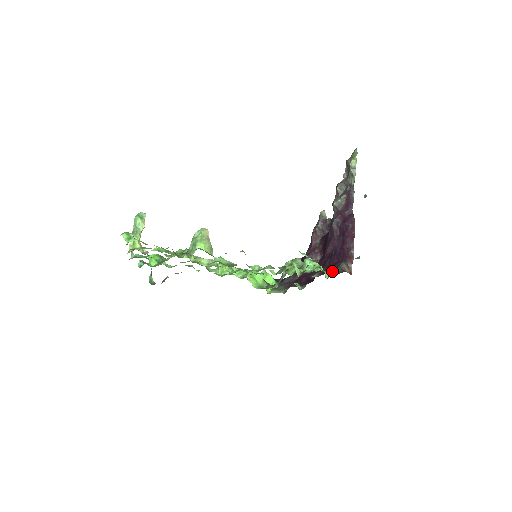
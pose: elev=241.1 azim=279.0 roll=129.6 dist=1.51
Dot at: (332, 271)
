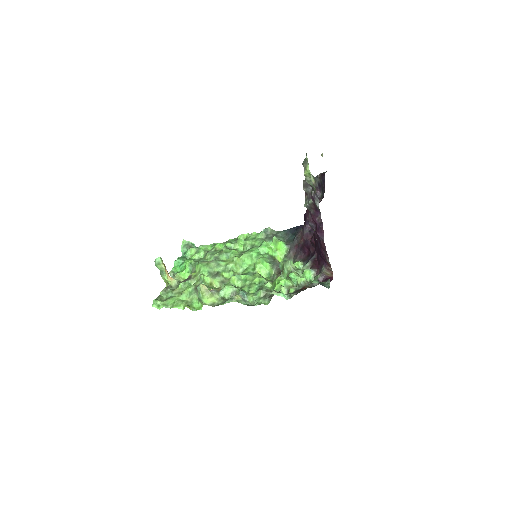
Dot at: (315, 278)
